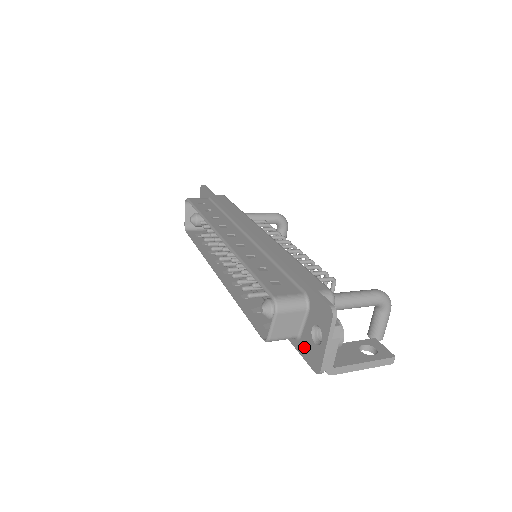
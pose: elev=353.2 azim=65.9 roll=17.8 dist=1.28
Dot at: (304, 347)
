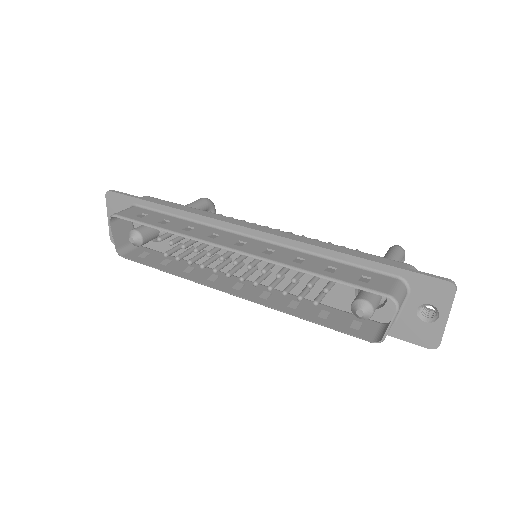
Dot at: (405, 330)
